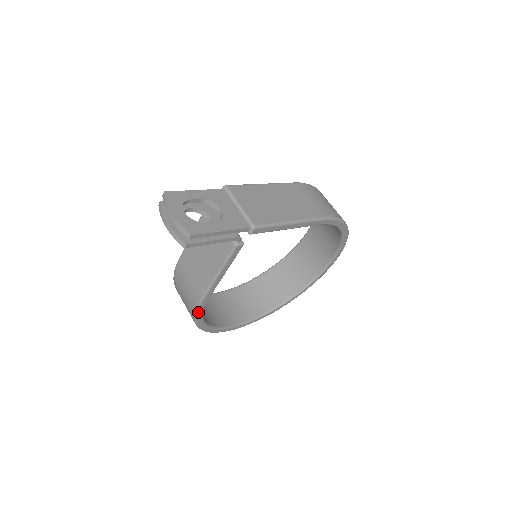
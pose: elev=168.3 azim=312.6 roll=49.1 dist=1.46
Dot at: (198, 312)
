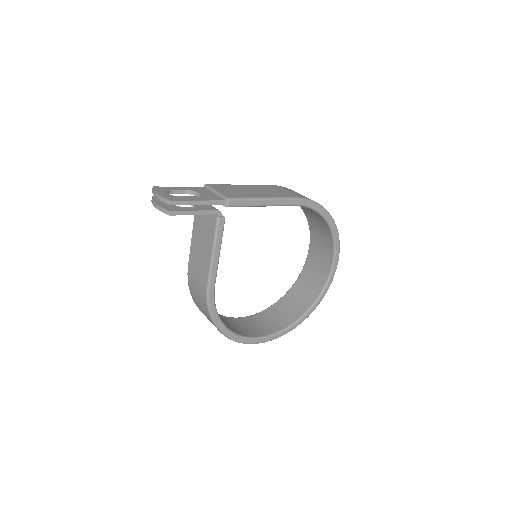
Dot at: (210, 304)
